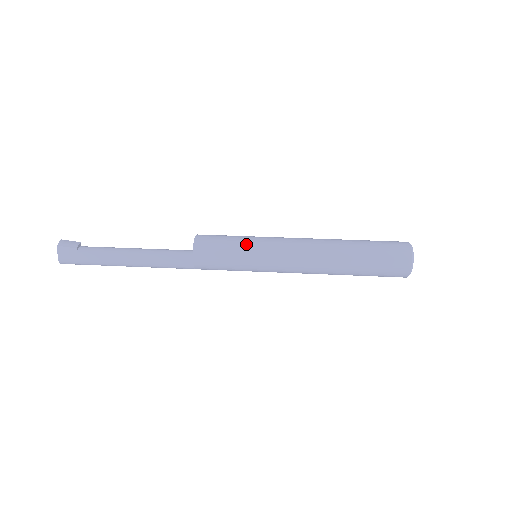
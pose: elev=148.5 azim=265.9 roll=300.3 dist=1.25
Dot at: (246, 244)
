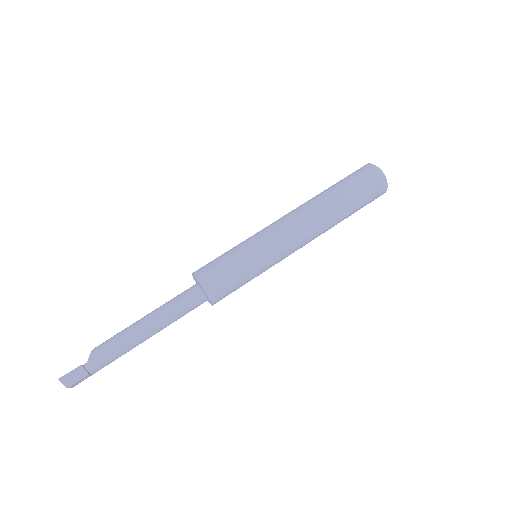
Dot at: (257, 270)
